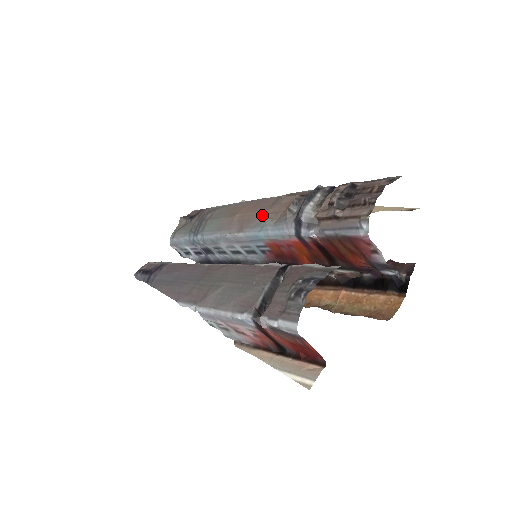
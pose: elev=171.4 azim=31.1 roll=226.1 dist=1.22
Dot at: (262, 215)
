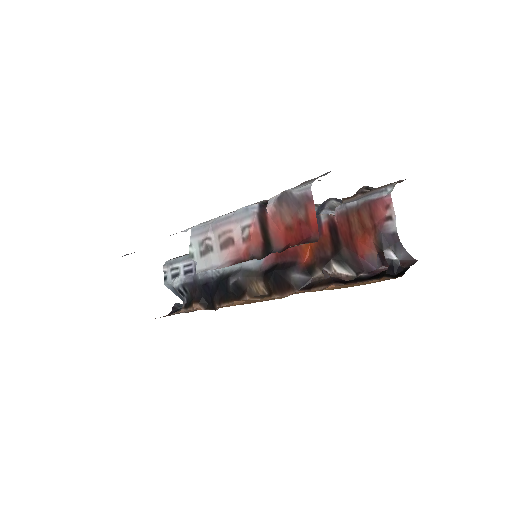
Dot at: occluded
